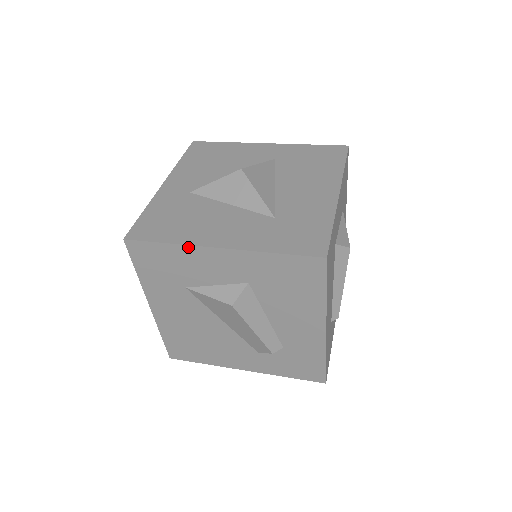
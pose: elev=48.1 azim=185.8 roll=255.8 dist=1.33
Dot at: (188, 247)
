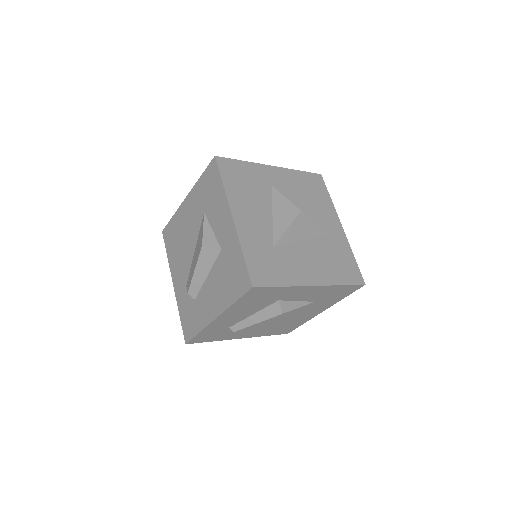
Dot at: (226, 198)
